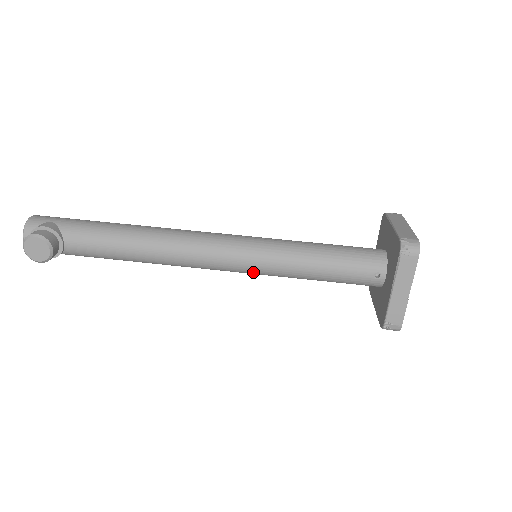
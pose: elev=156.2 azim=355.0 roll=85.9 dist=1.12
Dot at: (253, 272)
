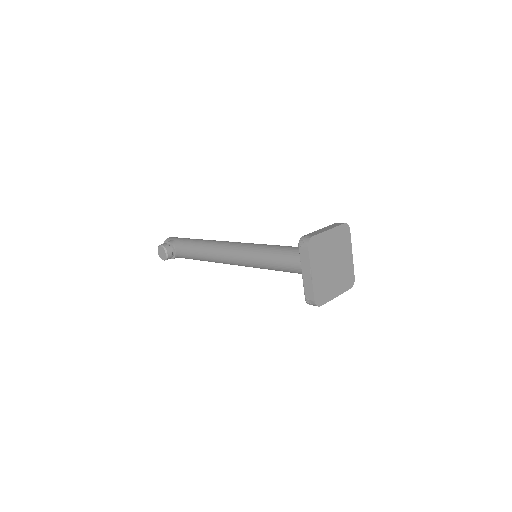
Dot at: (251, 266)
